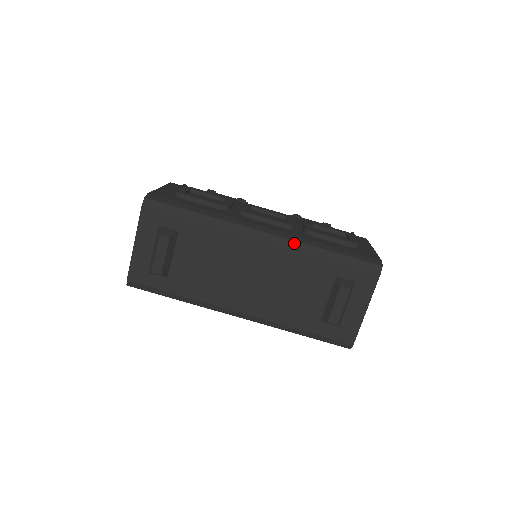
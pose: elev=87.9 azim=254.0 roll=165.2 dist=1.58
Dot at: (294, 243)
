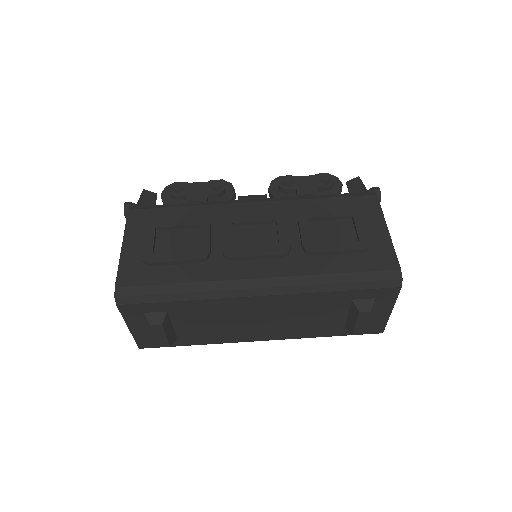
Dot at: (296, 288)
